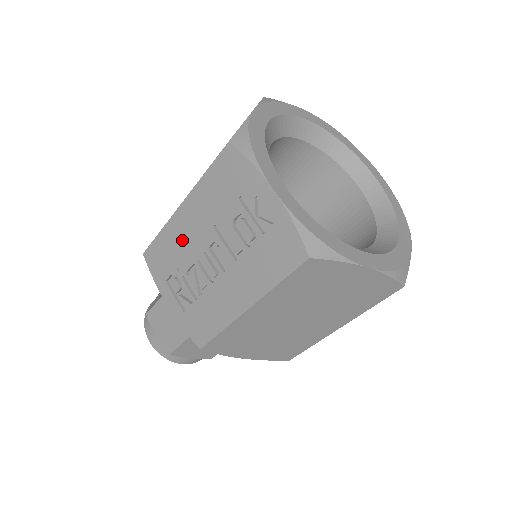
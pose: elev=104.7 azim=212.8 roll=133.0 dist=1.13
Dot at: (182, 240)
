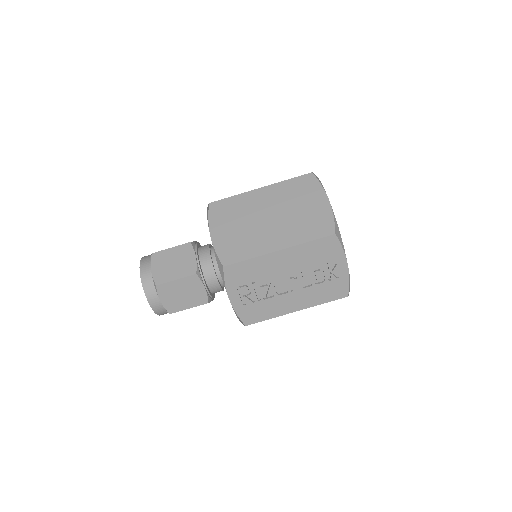
Dot at: (268, 269)
